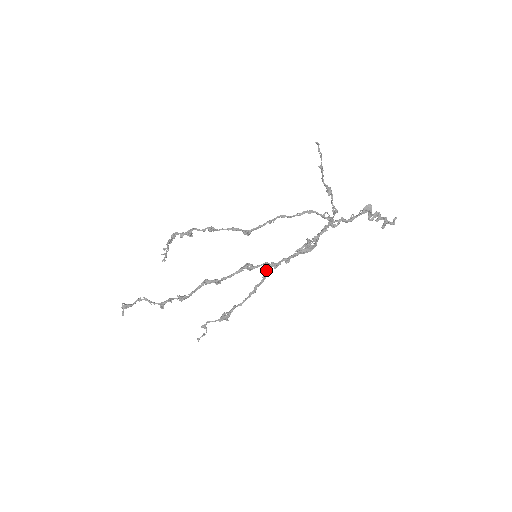
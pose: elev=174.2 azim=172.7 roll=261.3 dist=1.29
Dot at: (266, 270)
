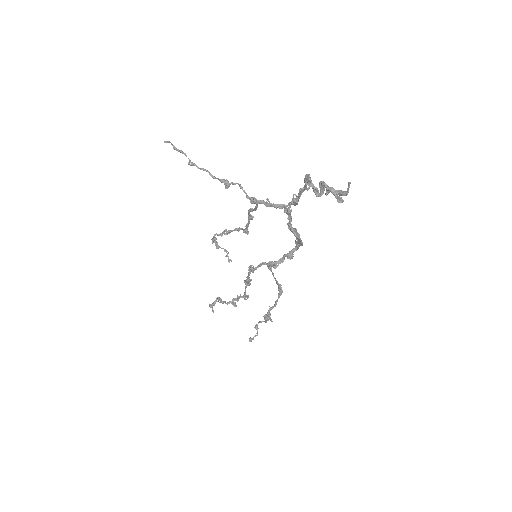
Dot at: (270, 270)
